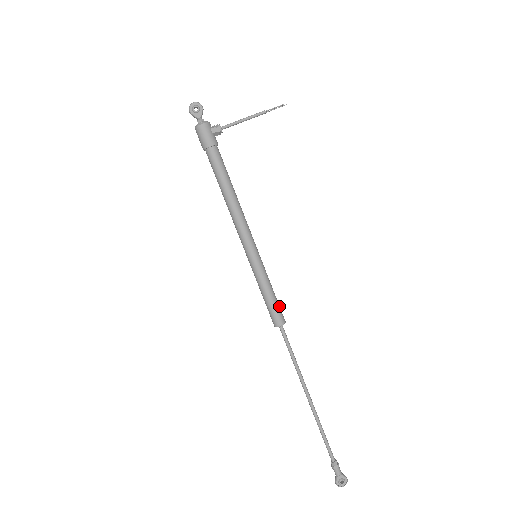
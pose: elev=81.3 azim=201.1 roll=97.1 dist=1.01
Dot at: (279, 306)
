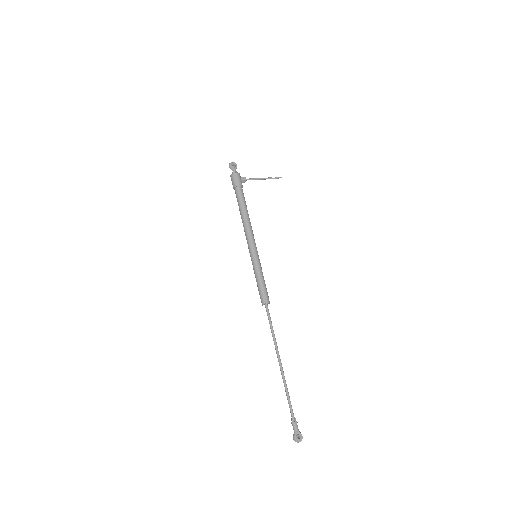
Dot at: occluded
